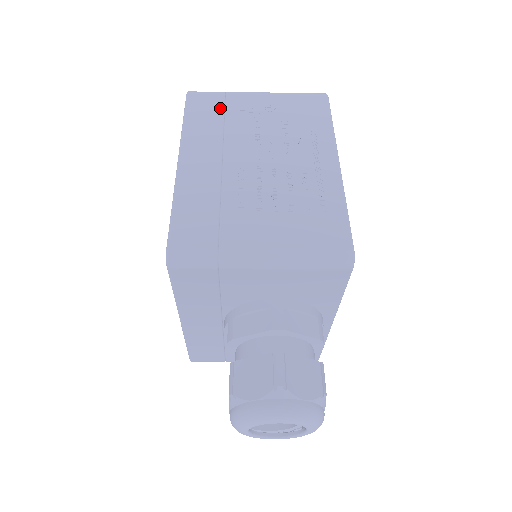
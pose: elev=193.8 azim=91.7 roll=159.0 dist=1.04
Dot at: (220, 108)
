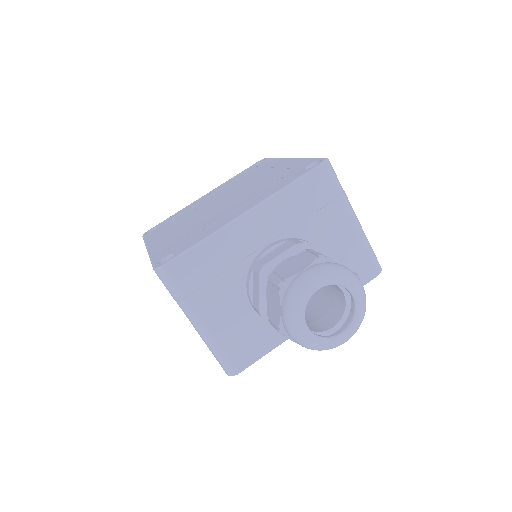
Dot at: occluded
